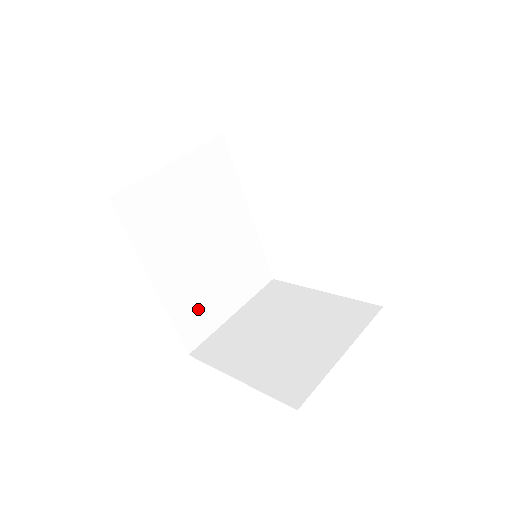
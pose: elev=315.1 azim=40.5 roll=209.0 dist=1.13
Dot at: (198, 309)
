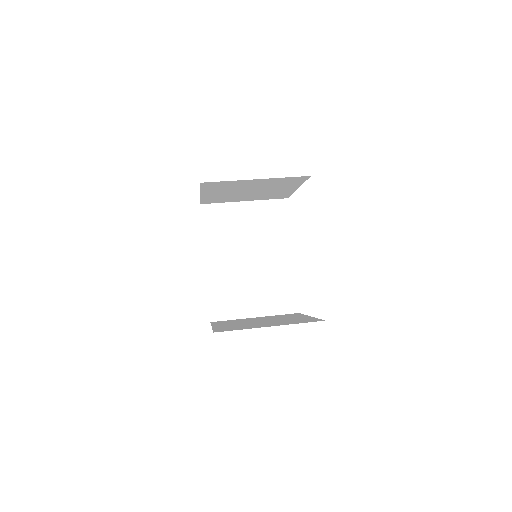
Dot at: (229, 296)
